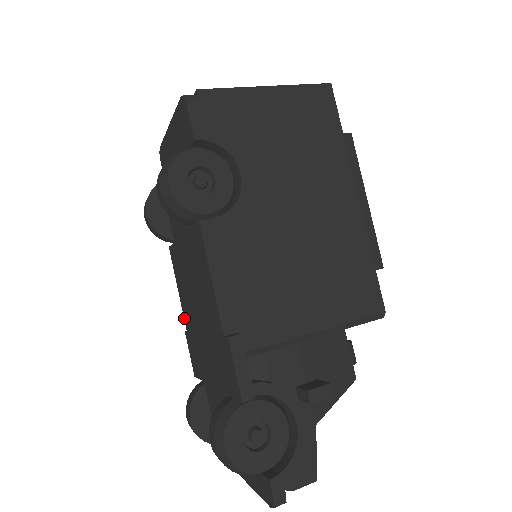
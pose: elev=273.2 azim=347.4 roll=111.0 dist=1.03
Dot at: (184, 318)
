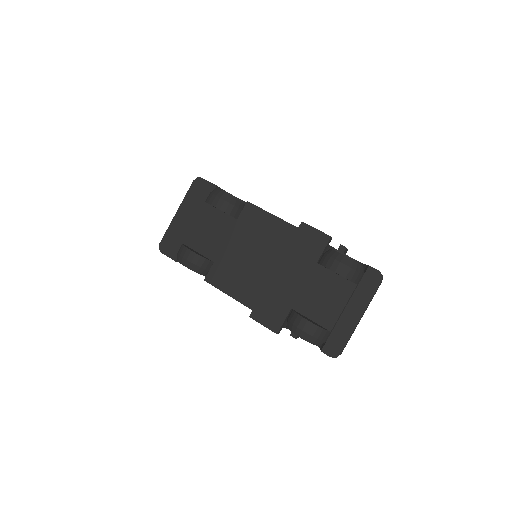
Dot at: (245, 304)
